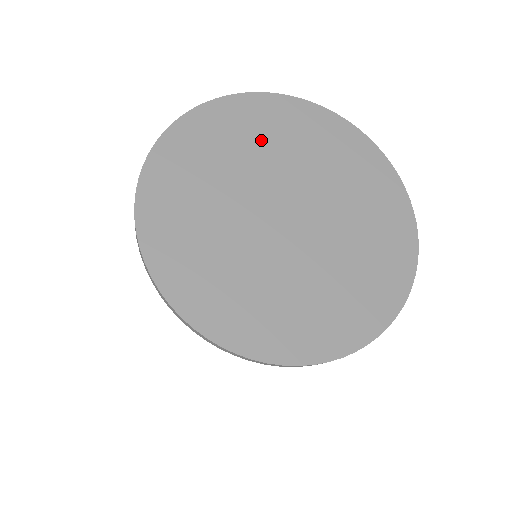
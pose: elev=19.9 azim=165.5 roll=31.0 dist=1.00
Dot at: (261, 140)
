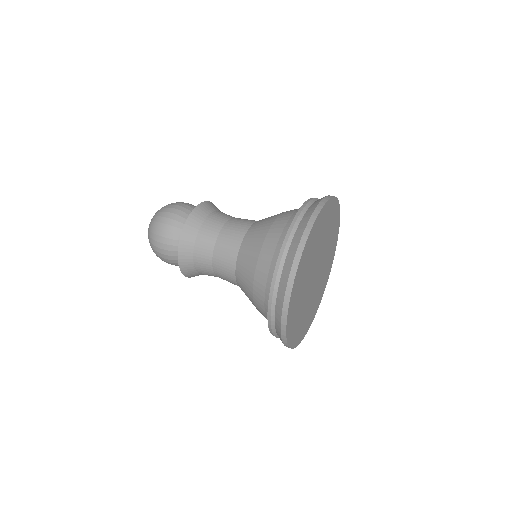
Dot at: (325, 230)
